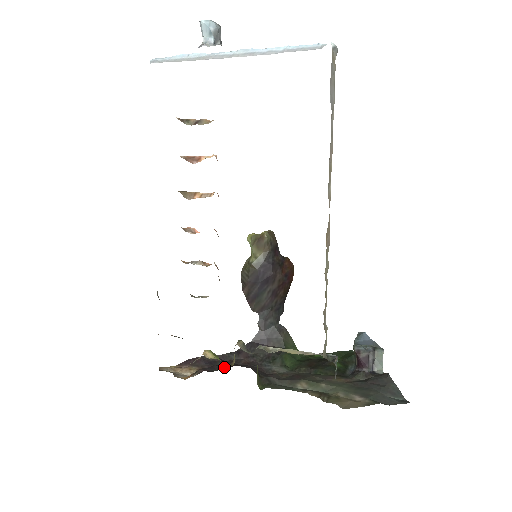
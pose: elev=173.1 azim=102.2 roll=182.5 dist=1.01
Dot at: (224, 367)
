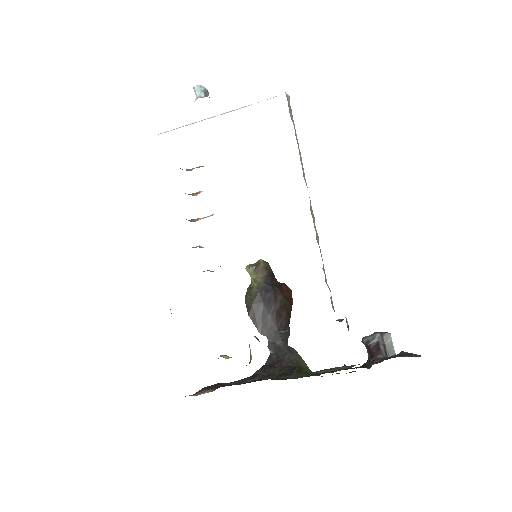
Dot at: occluded
